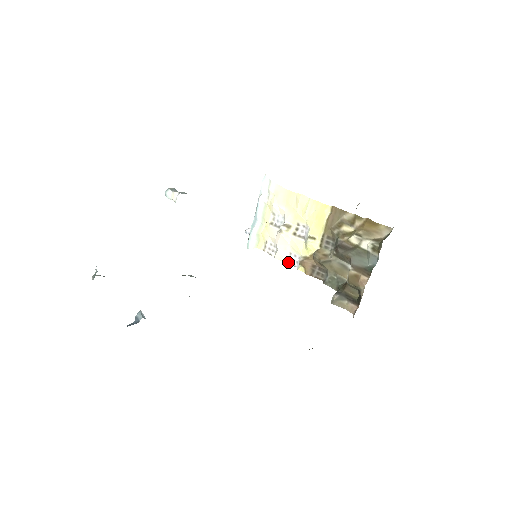
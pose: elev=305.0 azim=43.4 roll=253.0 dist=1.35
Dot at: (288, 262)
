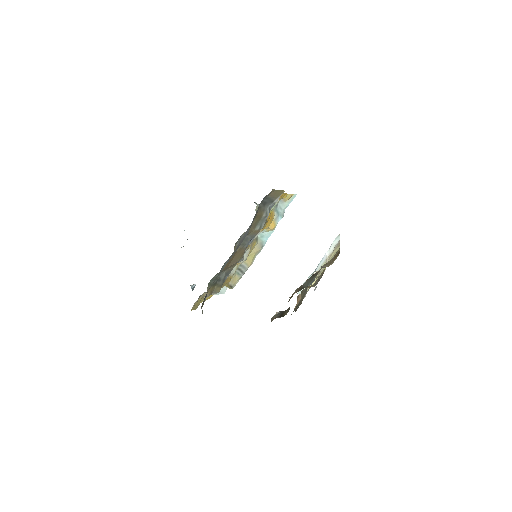
Dot at: occluded
